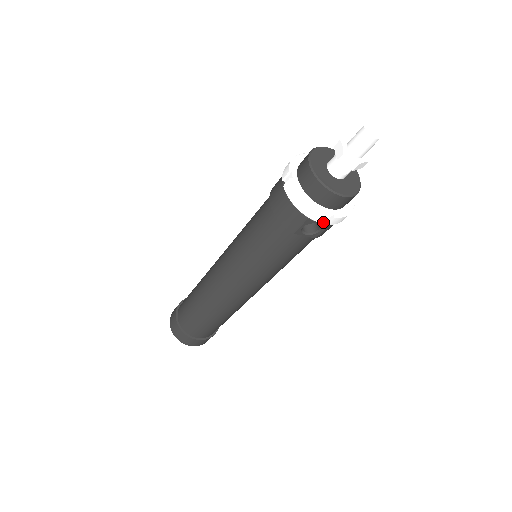
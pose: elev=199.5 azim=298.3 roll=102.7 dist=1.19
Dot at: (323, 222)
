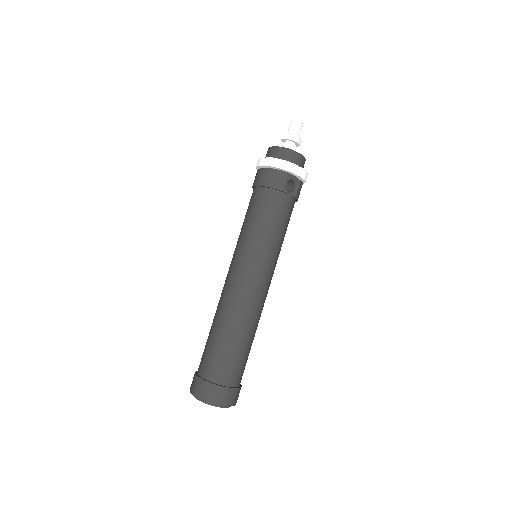
Dot at: (296, 178)
